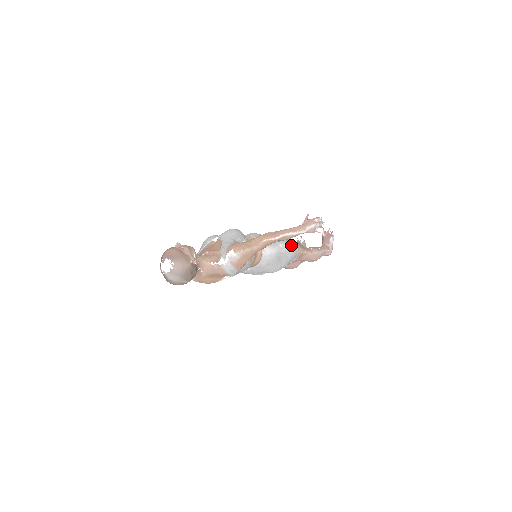
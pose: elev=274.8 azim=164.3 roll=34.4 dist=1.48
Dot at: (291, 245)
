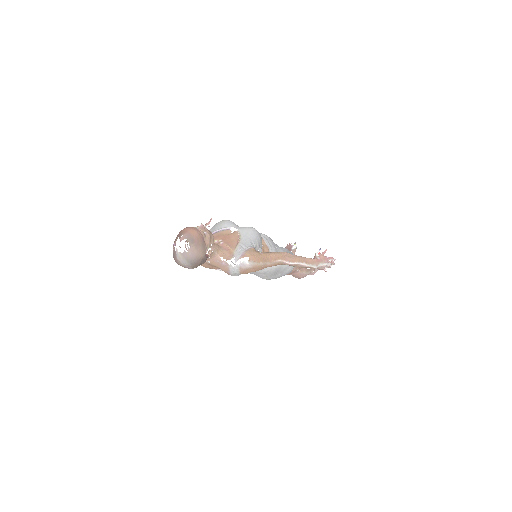
Dot at: occluded
